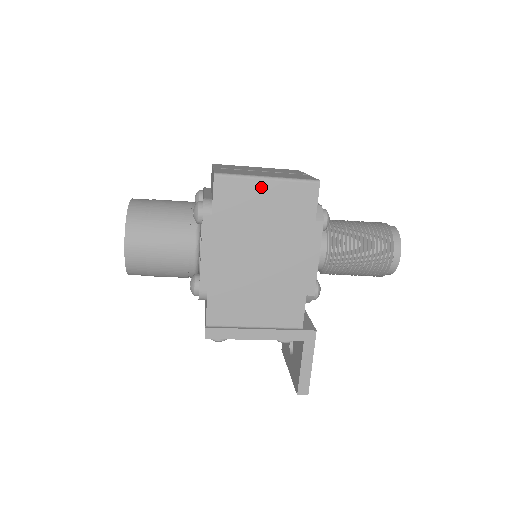
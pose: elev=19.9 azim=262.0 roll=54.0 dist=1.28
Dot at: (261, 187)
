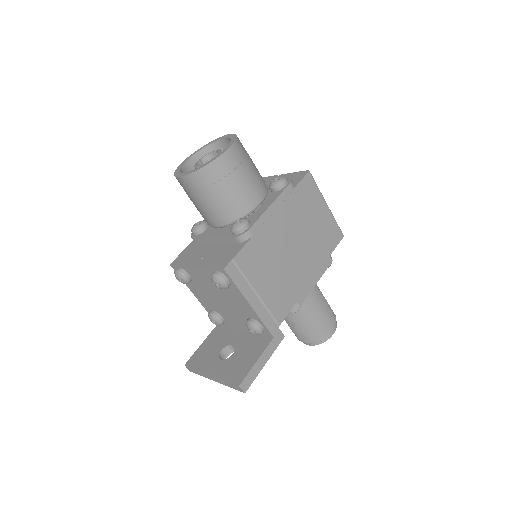
Dot at: (322, 205)
